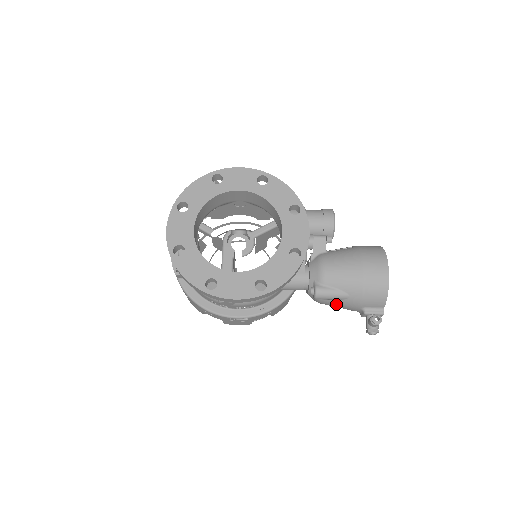
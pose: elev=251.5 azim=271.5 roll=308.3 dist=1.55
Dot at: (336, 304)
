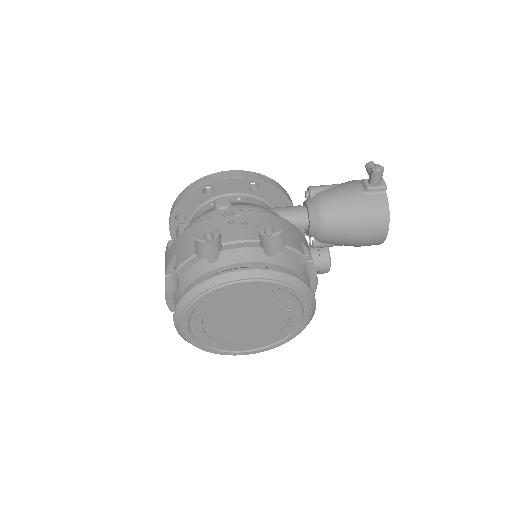
Dot at: (335, 191)
